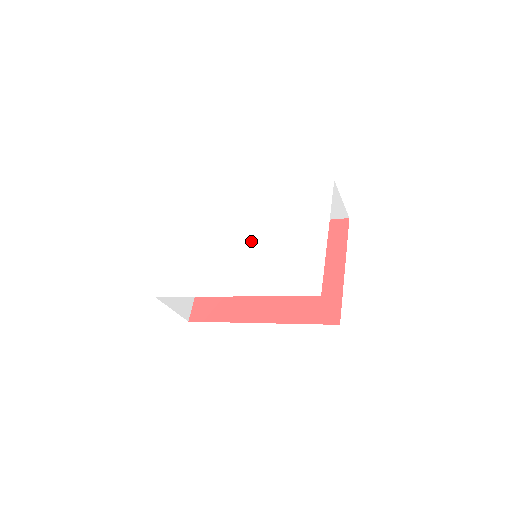
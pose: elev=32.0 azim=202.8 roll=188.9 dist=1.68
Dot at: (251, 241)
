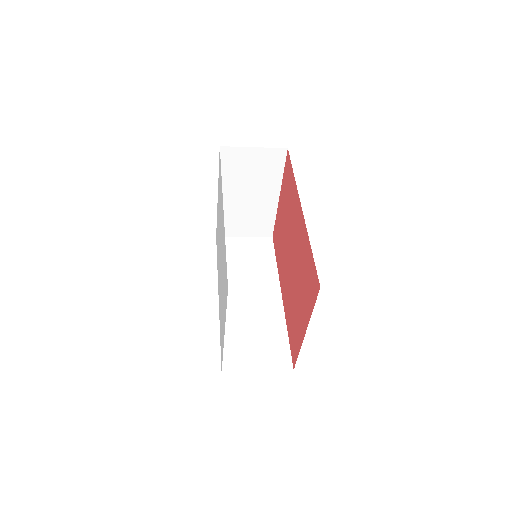
Dot at: occluded
